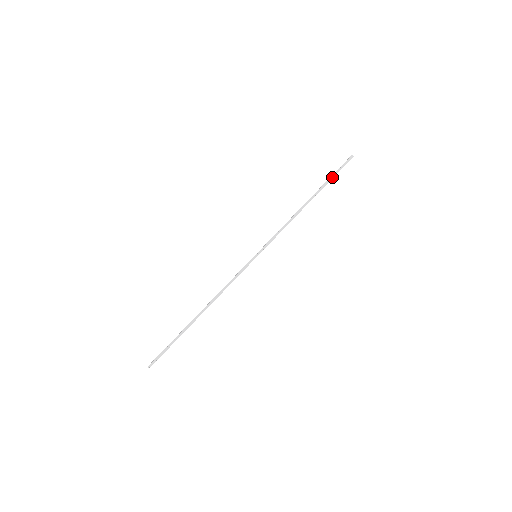
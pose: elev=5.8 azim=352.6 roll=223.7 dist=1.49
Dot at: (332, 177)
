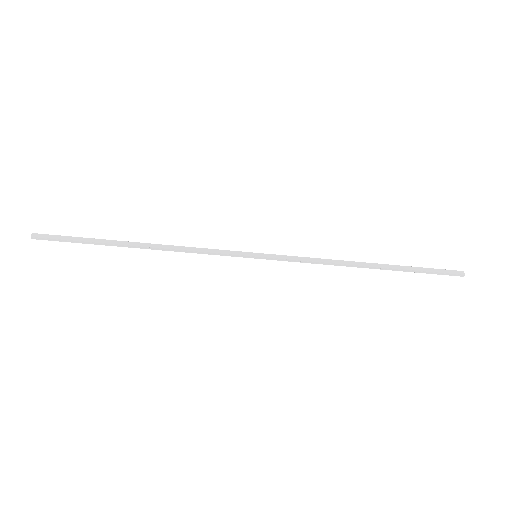
Dot at: (419, 272)
